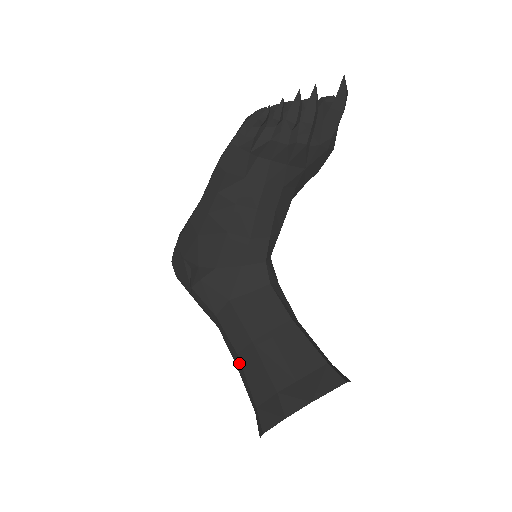
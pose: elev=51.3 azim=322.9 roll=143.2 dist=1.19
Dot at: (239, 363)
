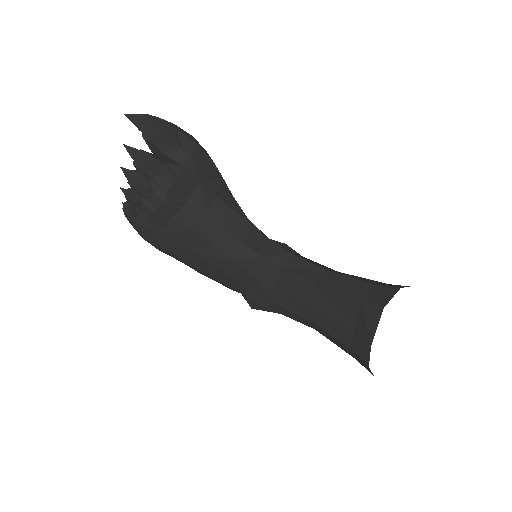
Dot at: occluded
